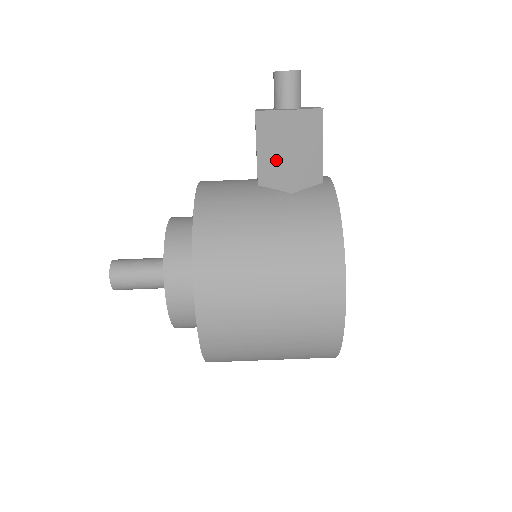
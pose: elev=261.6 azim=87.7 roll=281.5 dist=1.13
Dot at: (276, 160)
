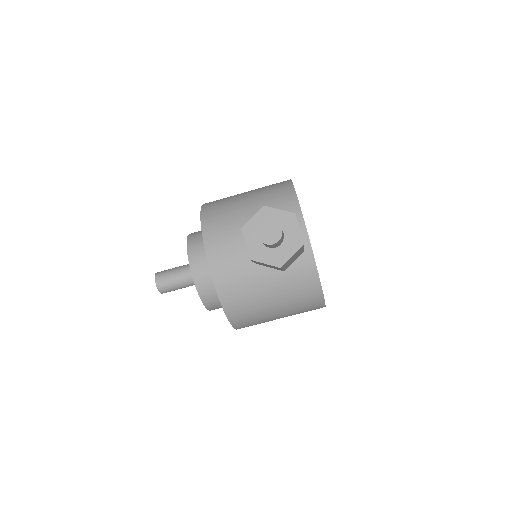
Dot at: occluded
